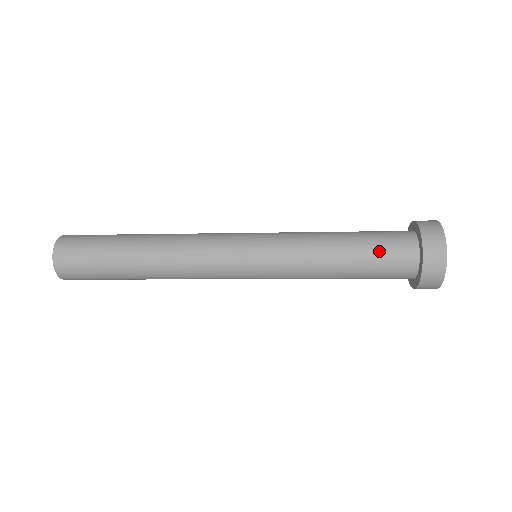
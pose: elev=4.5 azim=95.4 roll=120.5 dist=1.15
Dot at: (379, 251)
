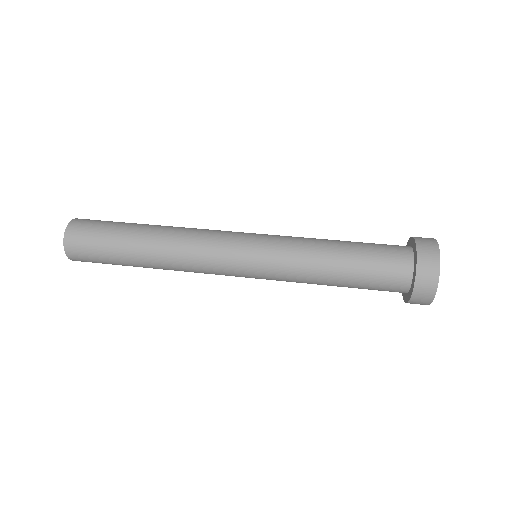
Dot at: (372, 280)
